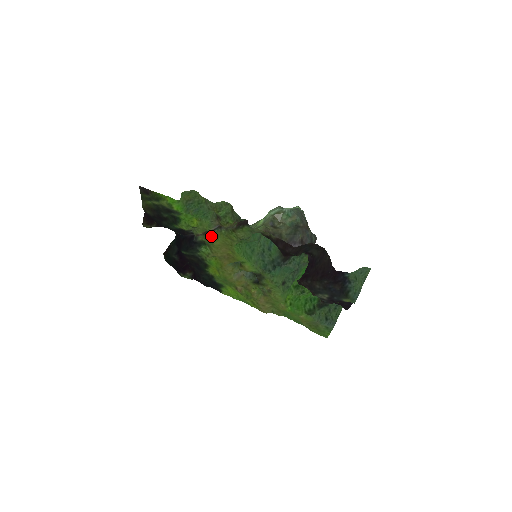
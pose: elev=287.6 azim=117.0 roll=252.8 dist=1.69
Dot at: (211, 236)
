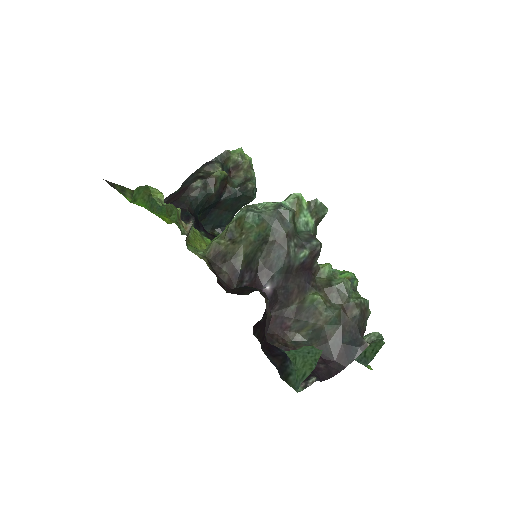
Dot at: (193, 232)
